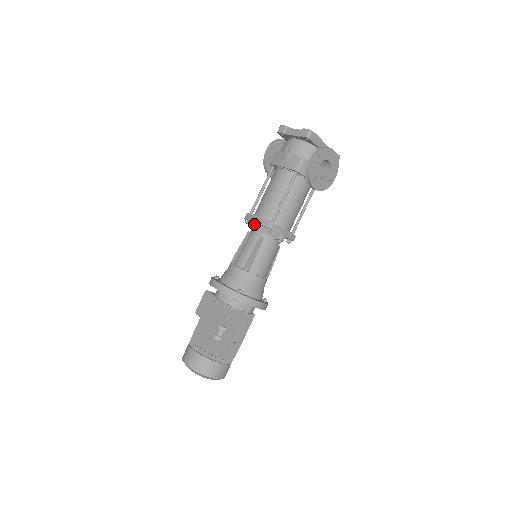
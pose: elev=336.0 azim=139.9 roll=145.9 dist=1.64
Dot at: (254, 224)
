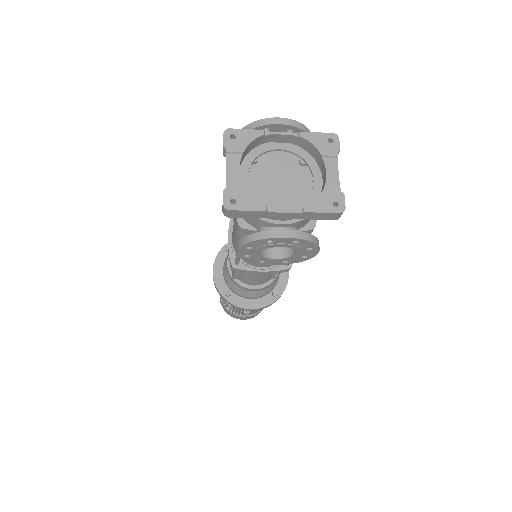
Dot at: occluded
